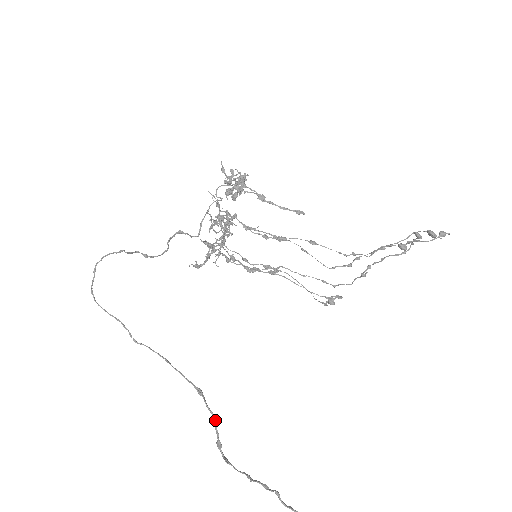
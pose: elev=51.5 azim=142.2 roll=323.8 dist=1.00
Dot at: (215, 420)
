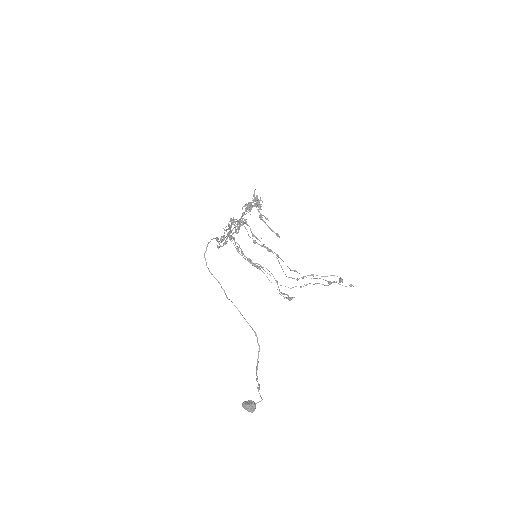
Dot at: occluded
